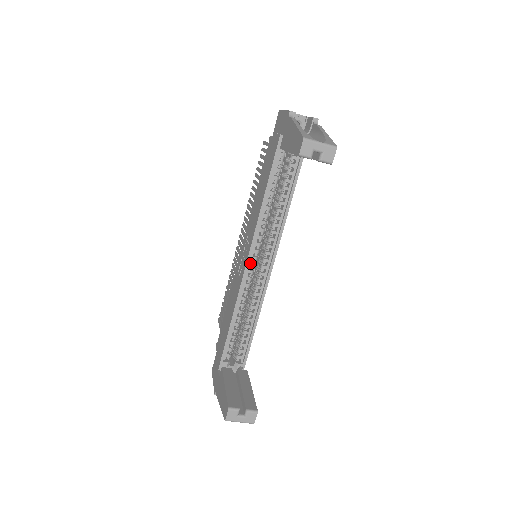
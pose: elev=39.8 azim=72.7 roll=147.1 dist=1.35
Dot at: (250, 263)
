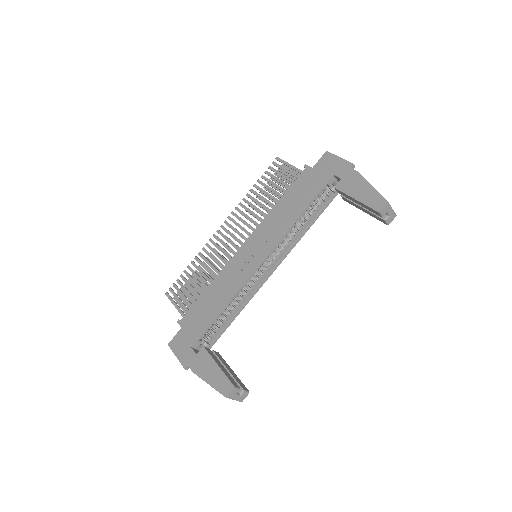
Dot at: (261, 263)
